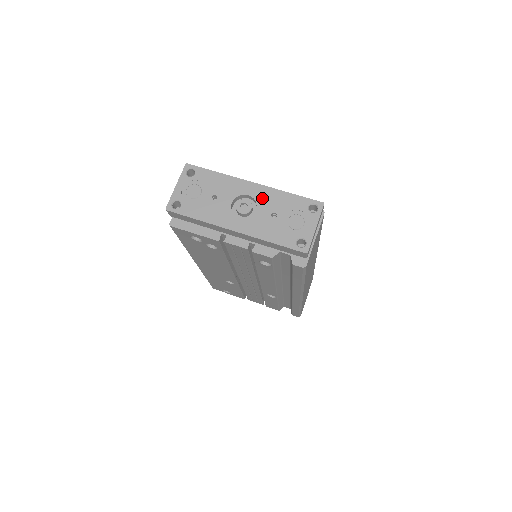
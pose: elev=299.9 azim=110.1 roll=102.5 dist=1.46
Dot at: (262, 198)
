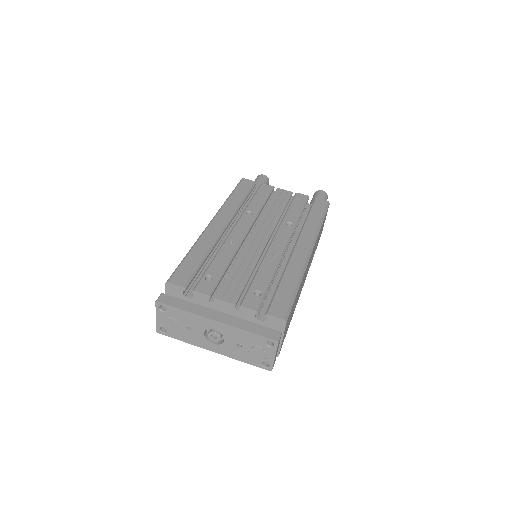
Dot at: (226, 333)
